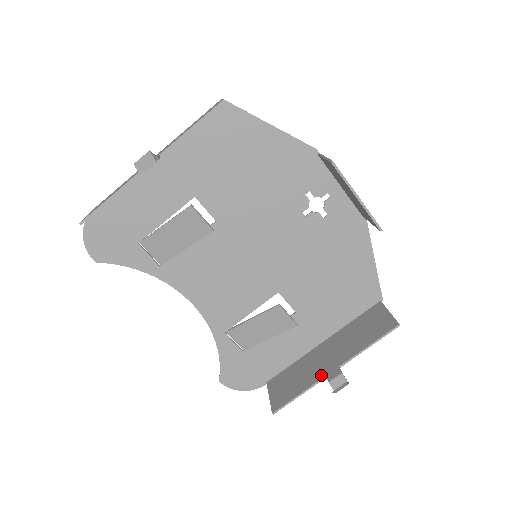
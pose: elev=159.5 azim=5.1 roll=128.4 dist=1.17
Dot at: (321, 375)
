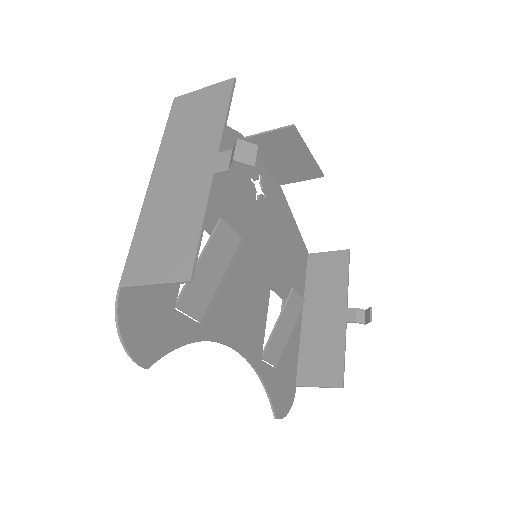
Dot at: (342, 326)
